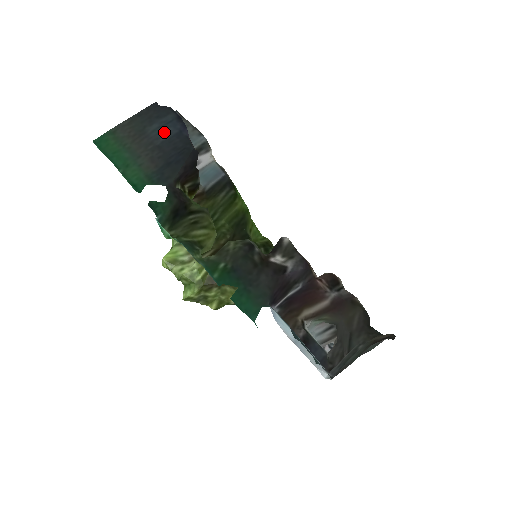
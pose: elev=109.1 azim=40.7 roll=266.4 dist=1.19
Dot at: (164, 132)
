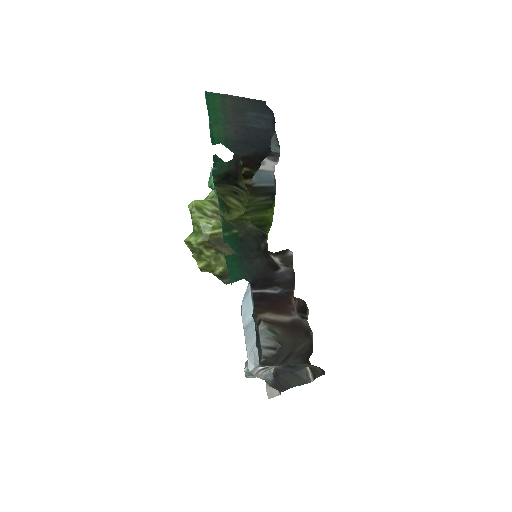
Dot at: (258, 122)
